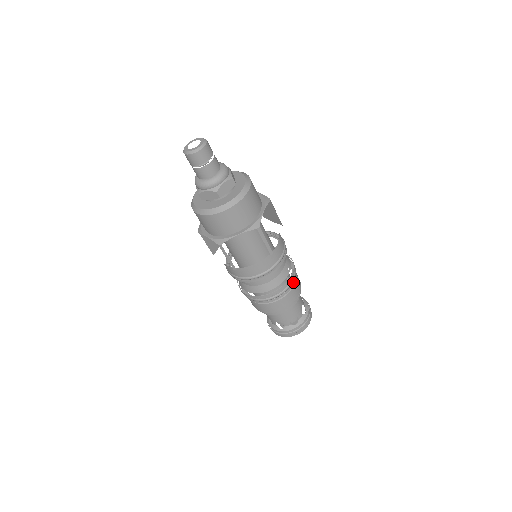
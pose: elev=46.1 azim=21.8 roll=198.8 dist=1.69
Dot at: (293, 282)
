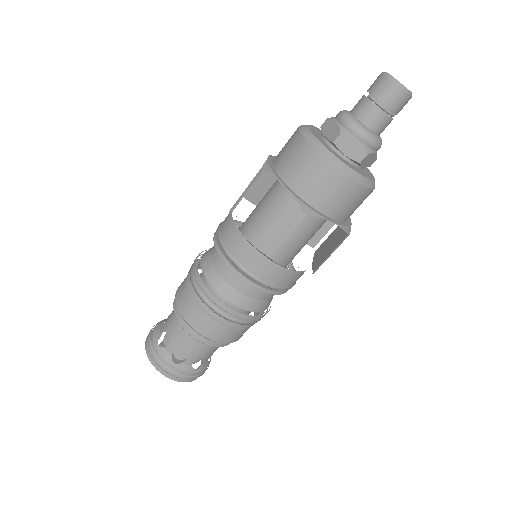
Dot at: occluded
